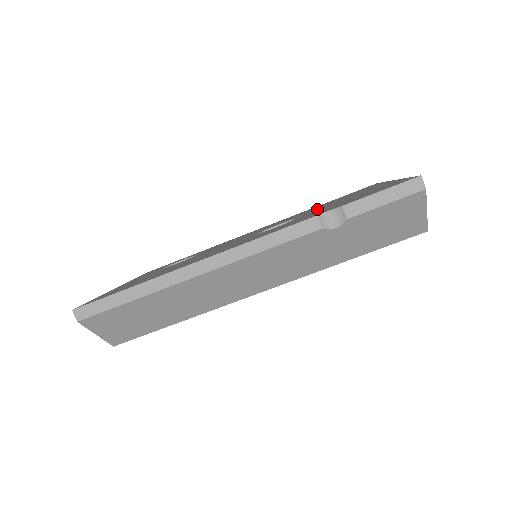
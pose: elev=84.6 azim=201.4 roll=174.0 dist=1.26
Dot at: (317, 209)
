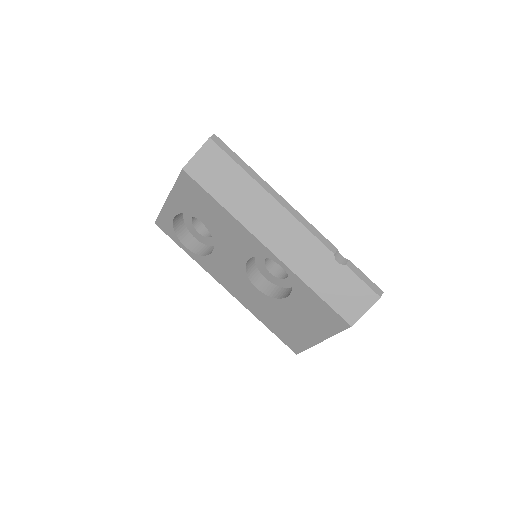
Dot at: occluded
